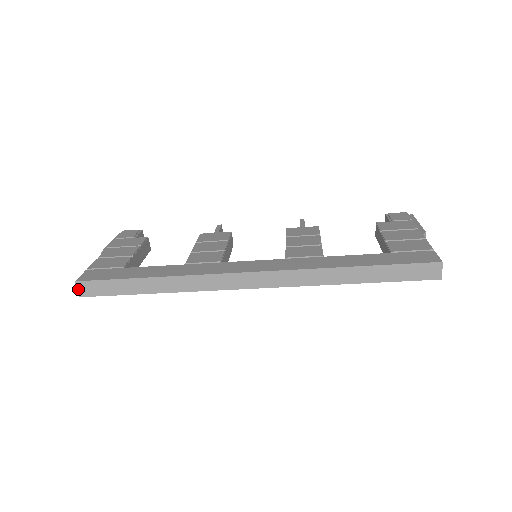
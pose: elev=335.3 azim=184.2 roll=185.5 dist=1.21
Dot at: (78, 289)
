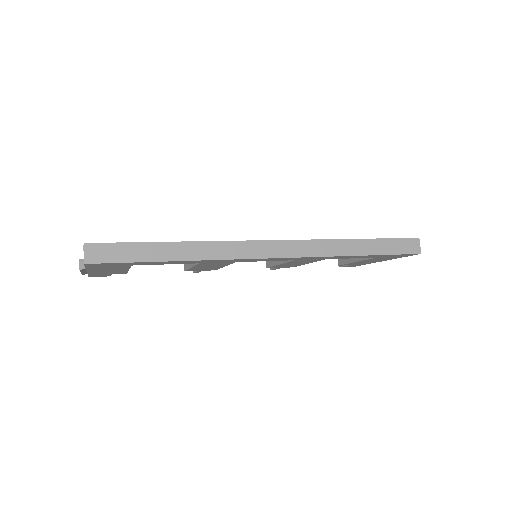
Dot at: (85, 253)
